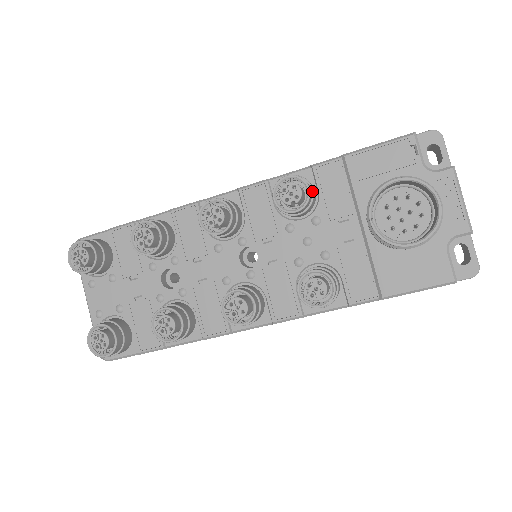
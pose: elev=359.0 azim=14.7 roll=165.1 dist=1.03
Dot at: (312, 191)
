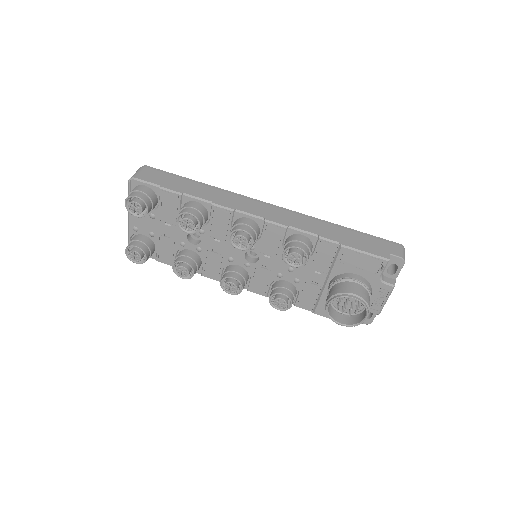
Dot at: (309, 257)
